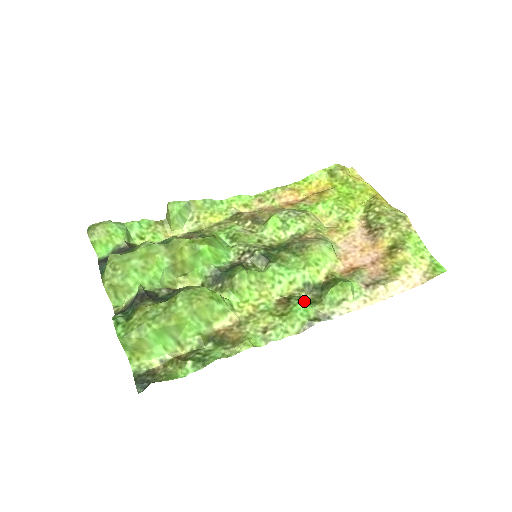
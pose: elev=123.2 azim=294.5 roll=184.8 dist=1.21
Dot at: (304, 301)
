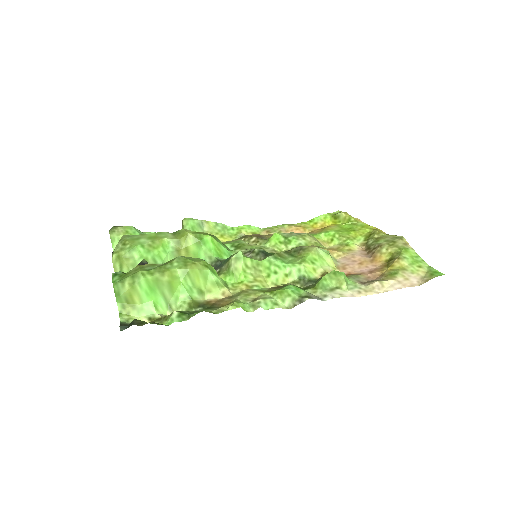
Dot at: (297, 286)
